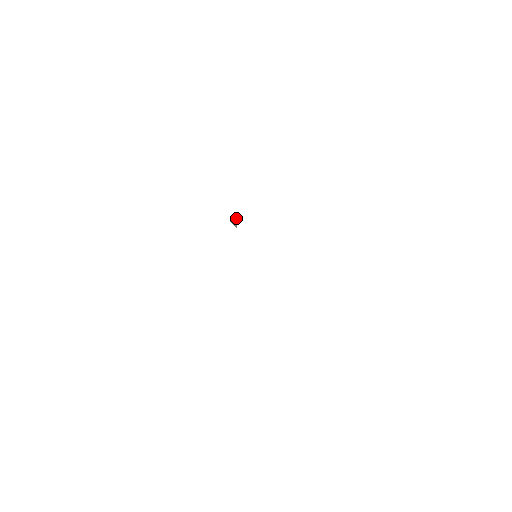
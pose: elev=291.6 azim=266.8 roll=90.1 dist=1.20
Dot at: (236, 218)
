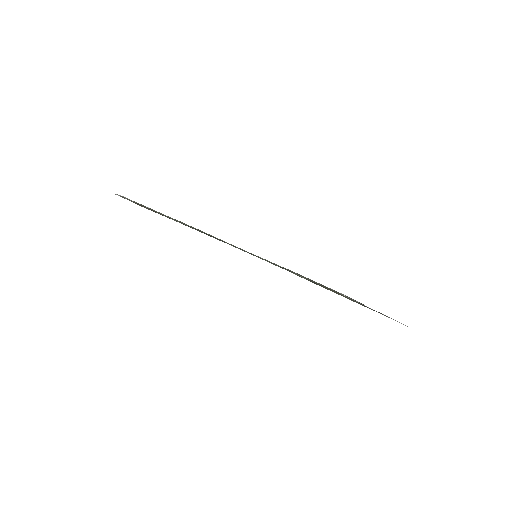
Dot at: occluded
